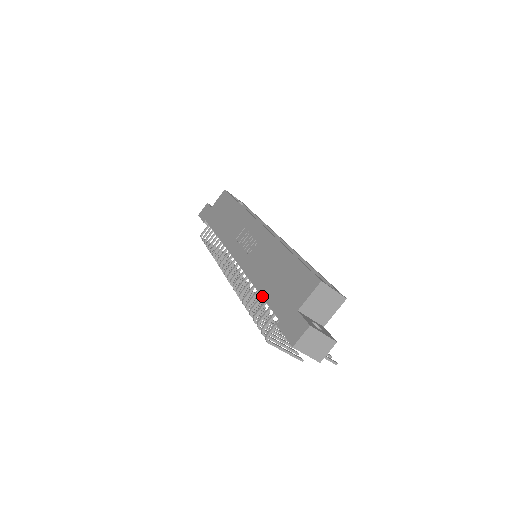
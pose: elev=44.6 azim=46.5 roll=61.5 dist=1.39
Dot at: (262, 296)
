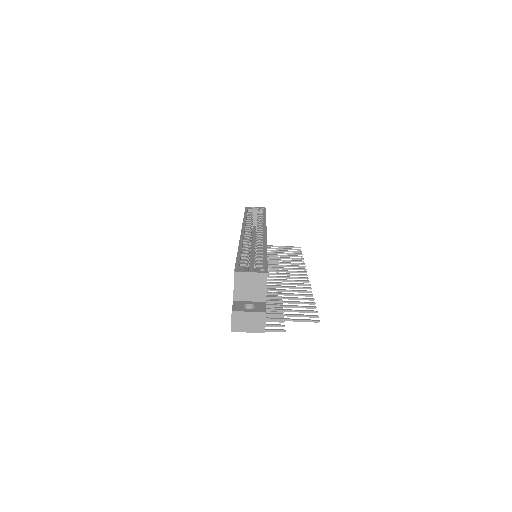
Dot at: occluded
